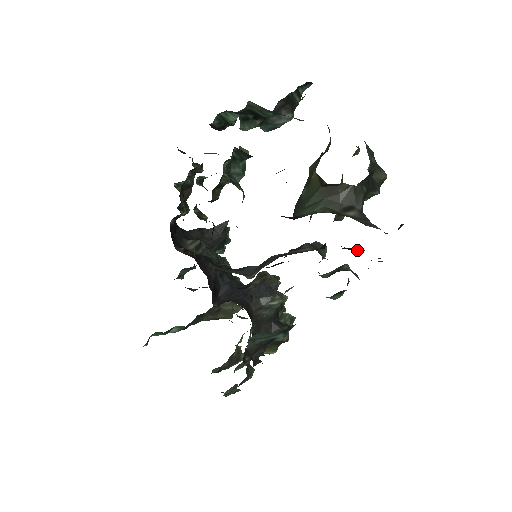
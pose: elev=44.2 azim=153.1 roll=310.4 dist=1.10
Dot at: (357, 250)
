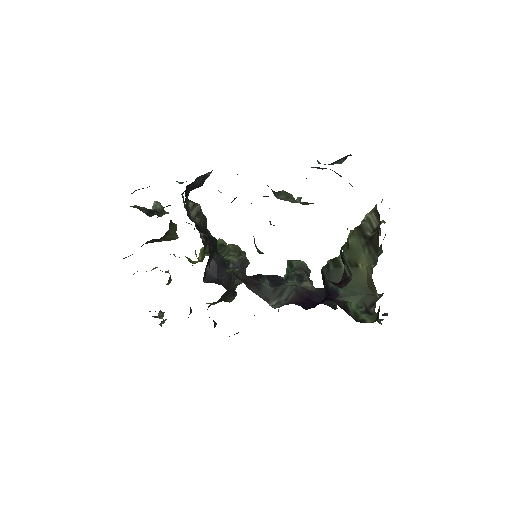
Dot at: occluded
